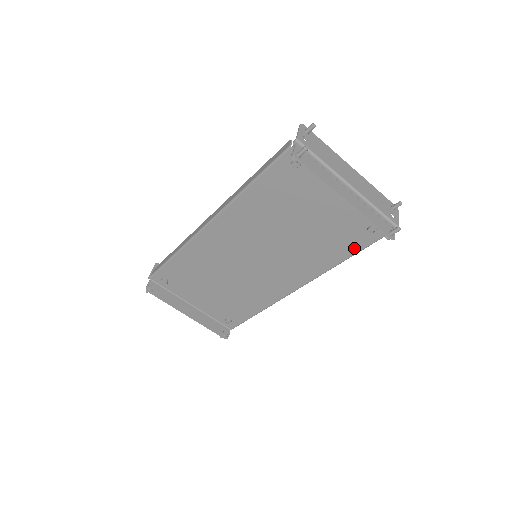
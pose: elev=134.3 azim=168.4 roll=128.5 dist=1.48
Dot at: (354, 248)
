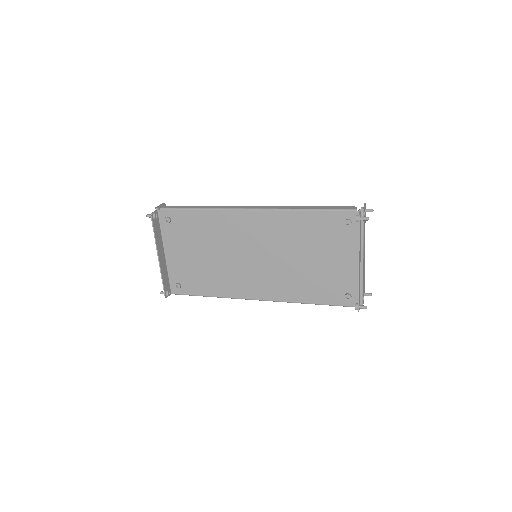
Dot at: (325, 300)
